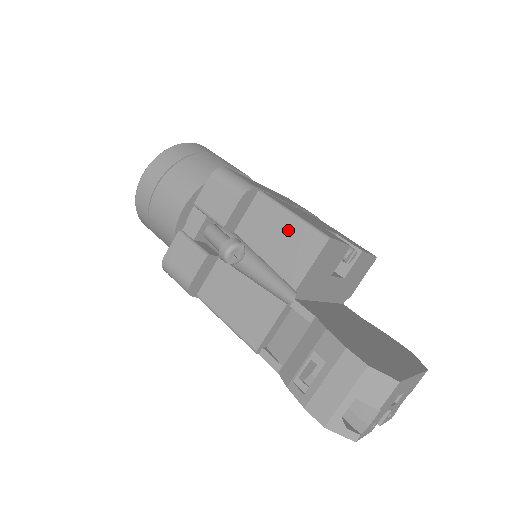
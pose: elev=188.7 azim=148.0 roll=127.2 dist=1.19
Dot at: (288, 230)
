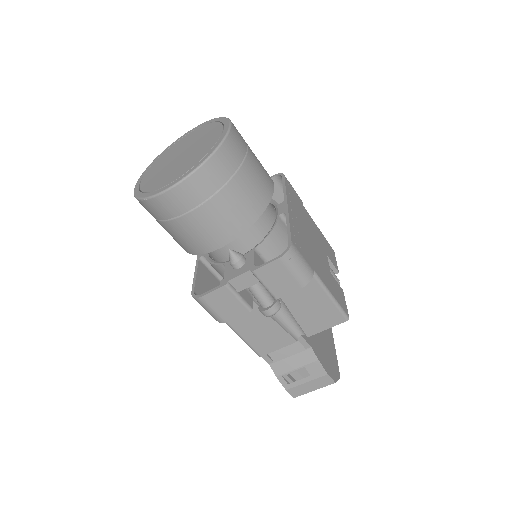
Dot at: (322, 305)
